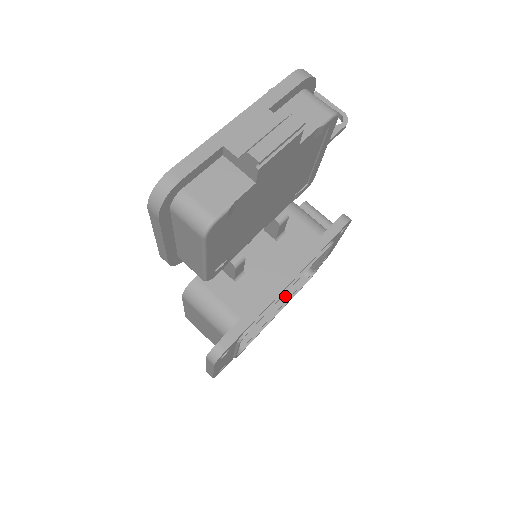
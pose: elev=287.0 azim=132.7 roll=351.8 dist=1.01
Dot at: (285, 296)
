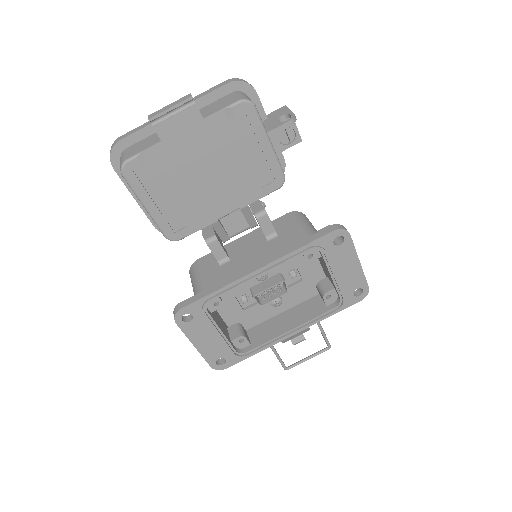
Dot at: (306, 318)
